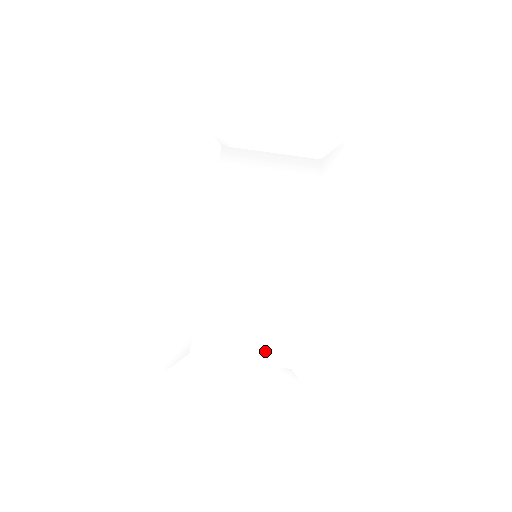
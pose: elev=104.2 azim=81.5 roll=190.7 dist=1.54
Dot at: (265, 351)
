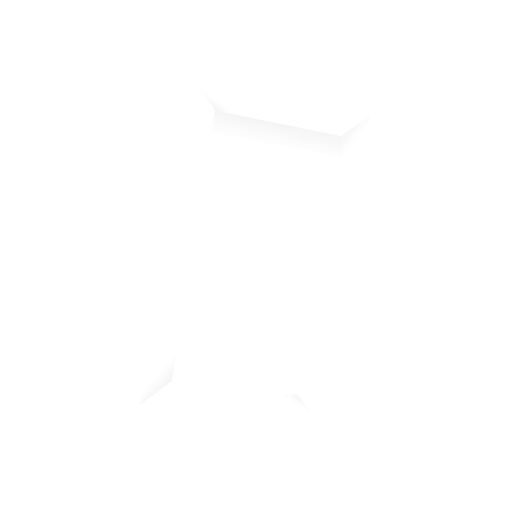
Dot at: (267, 375)
